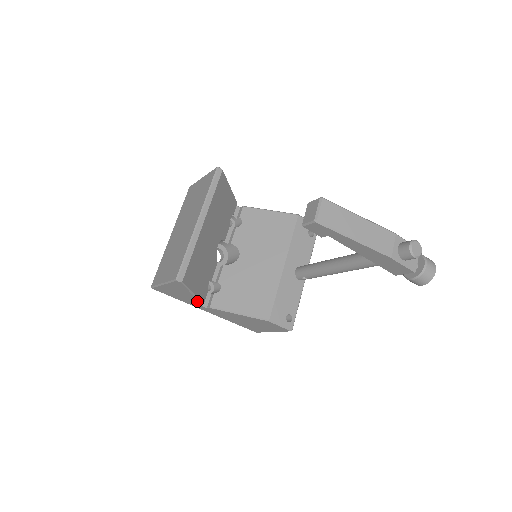
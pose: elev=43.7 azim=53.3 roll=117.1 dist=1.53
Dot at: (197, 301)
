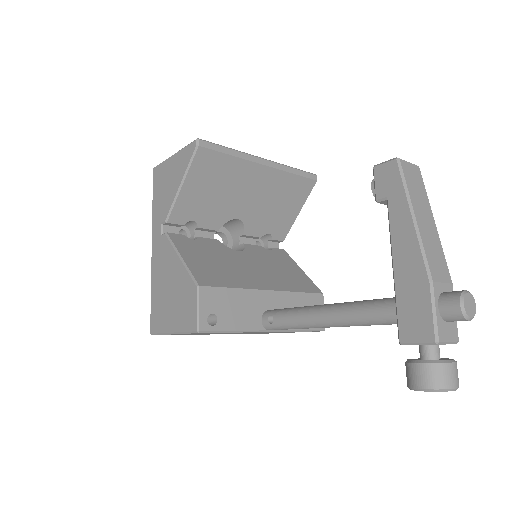
Dot at: (168, 209)
